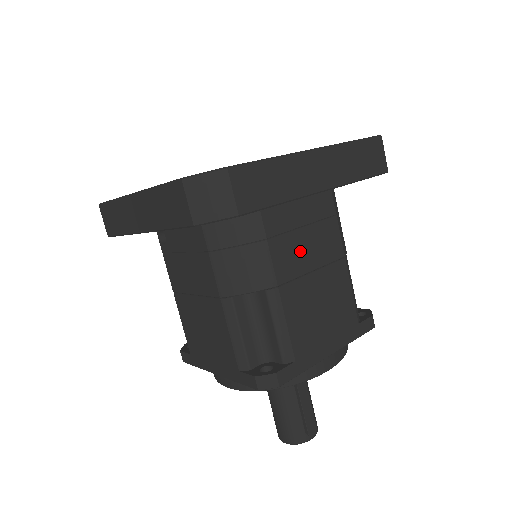
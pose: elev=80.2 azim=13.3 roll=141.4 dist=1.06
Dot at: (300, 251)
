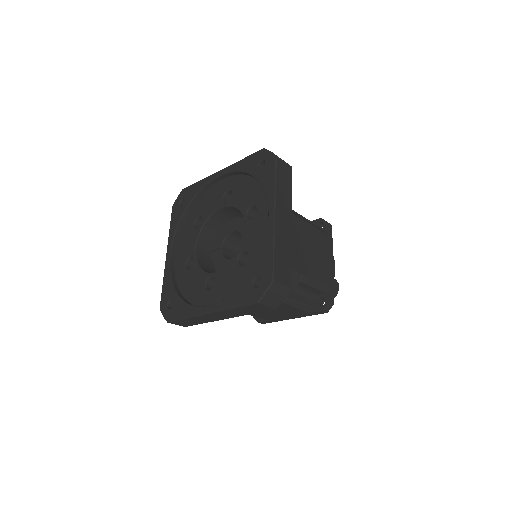
Dot at: (294, 249)
